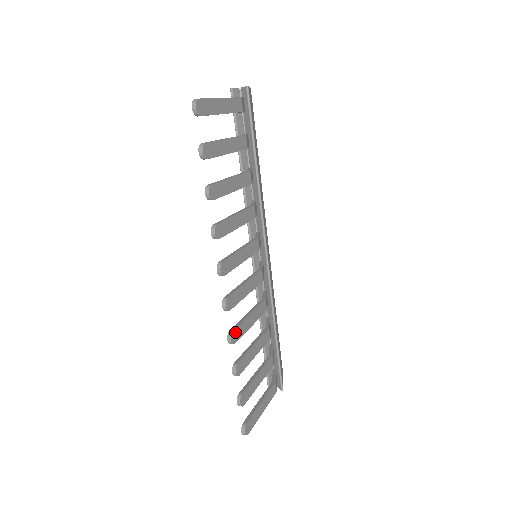
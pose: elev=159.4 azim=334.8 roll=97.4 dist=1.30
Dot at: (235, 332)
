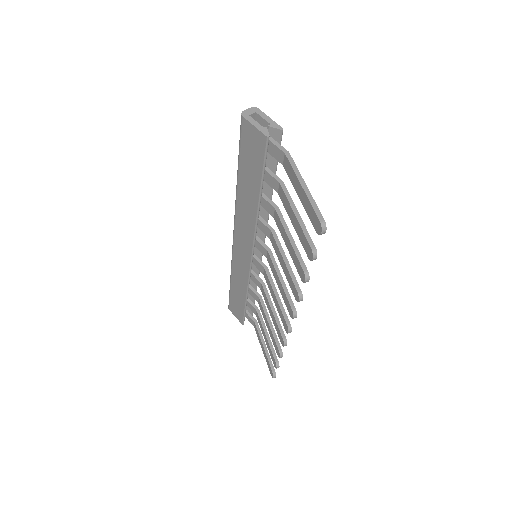
Dot at: (284, 336)
